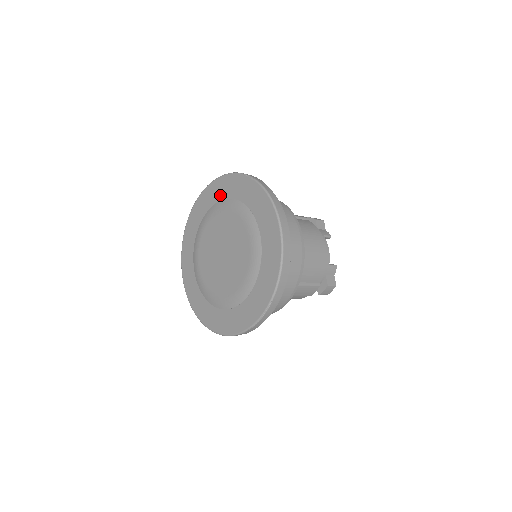
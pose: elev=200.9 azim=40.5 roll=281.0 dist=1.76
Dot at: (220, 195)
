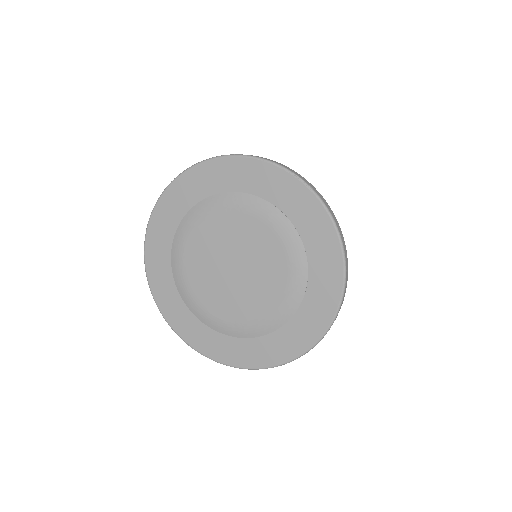
Dot at: (242, 184)
